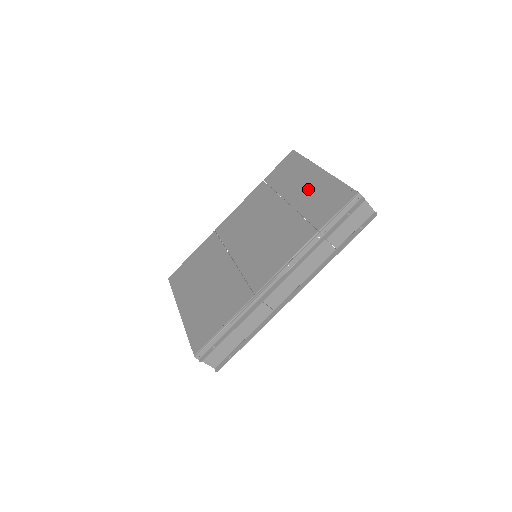
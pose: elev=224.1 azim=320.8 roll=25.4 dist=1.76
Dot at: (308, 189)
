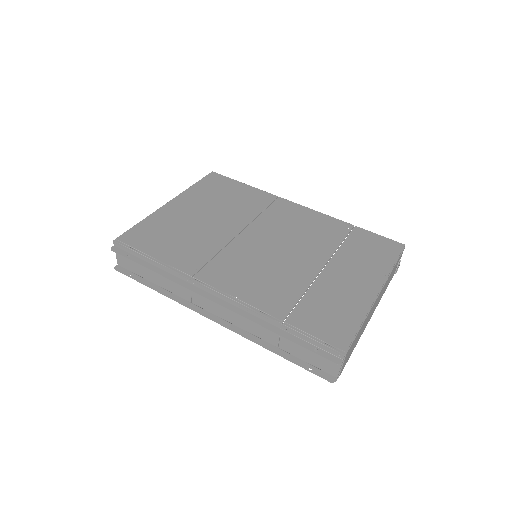
Dot at: (345, 286)
